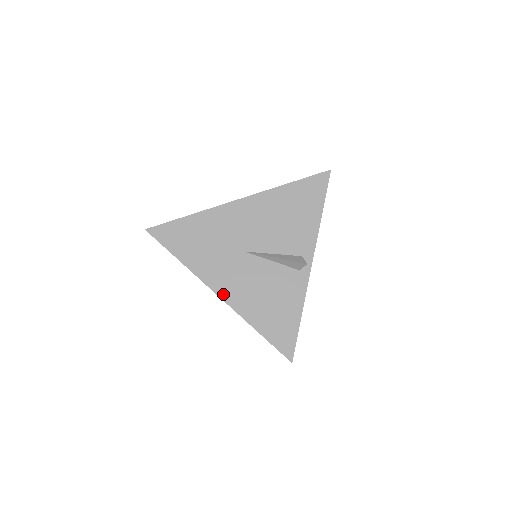
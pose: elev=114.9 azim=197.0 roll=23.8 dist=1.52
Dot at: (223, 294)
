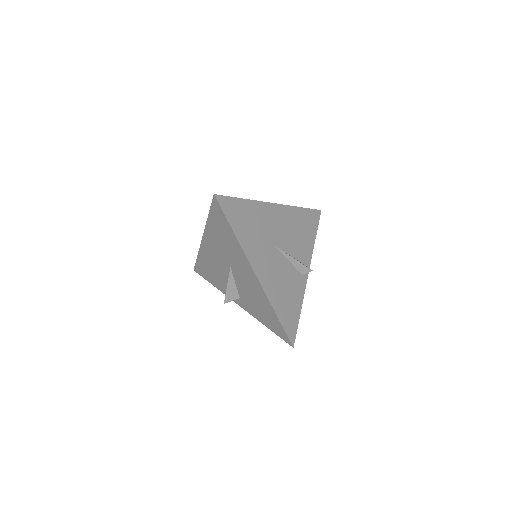
Dot at: (259, 275)
